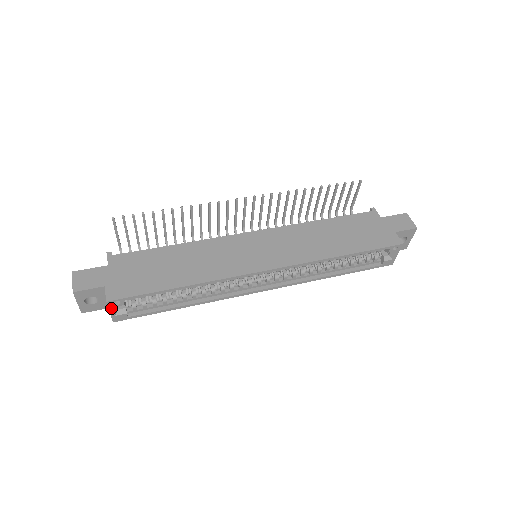
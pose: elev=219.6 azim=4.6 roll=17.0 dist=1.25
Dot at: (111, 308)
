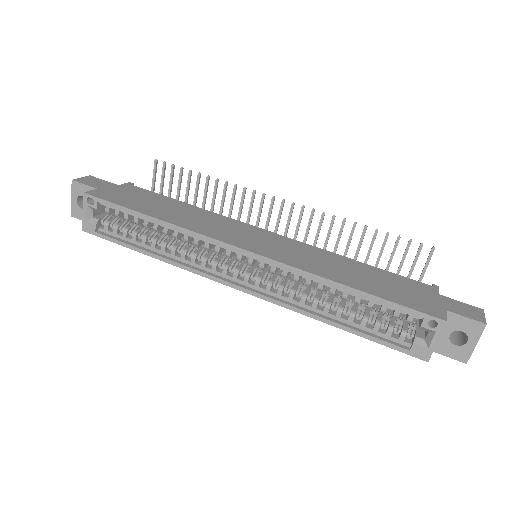
Dot at: (85, 206)
